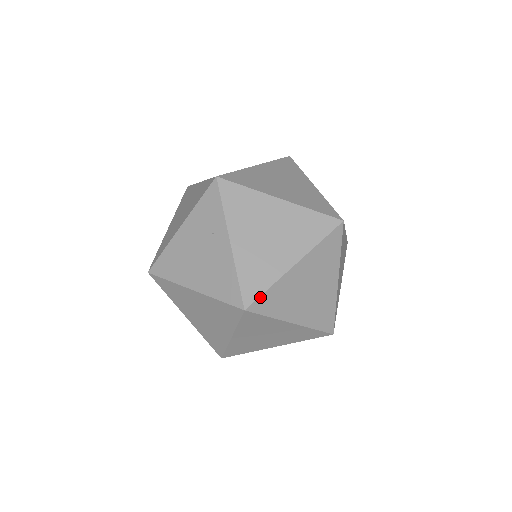
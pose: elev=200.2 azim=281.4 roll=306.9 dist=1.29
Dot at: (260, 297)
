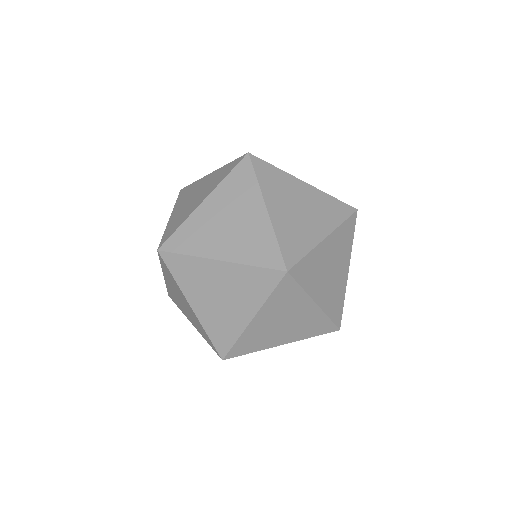
Dot at: (171, 236)
